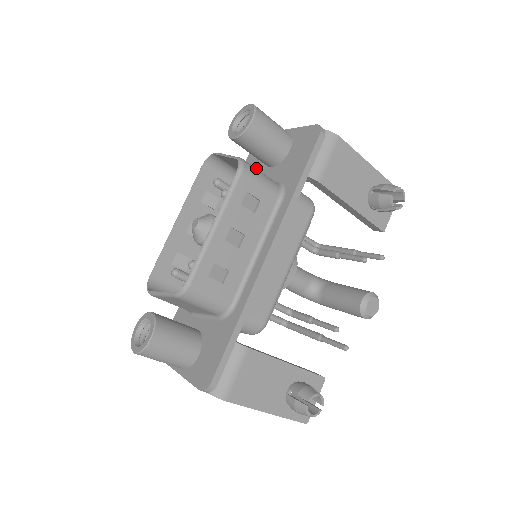
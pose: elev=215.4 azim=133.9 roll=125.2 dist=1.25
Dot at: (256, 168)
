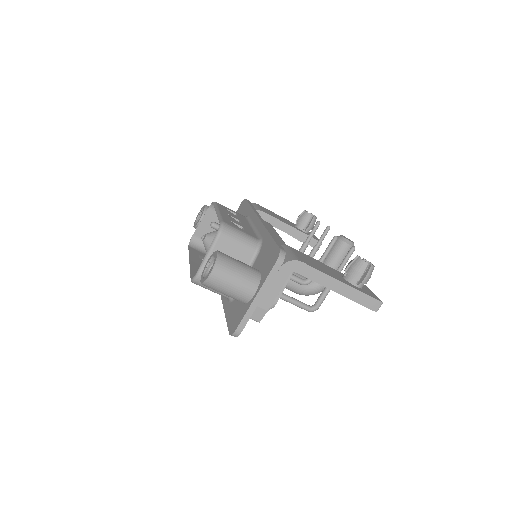
Dot at: occluded
